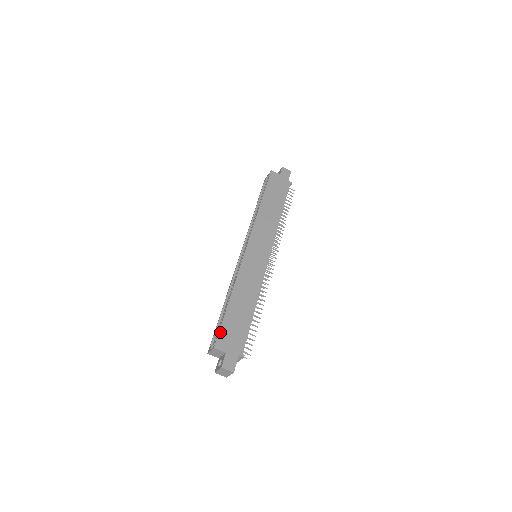
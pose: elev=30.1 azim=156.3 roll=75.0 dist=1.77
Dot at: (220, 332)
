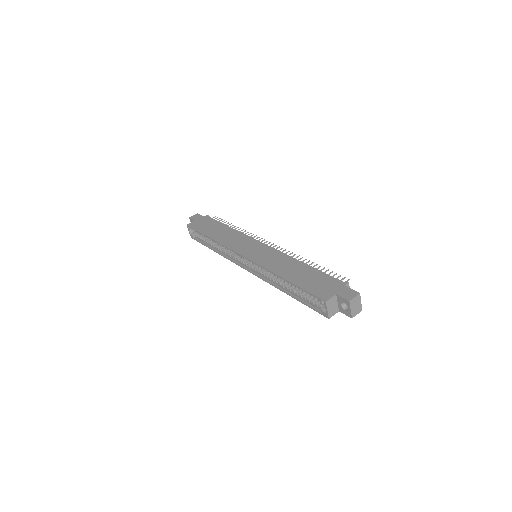
Dot at: (313, 293)
